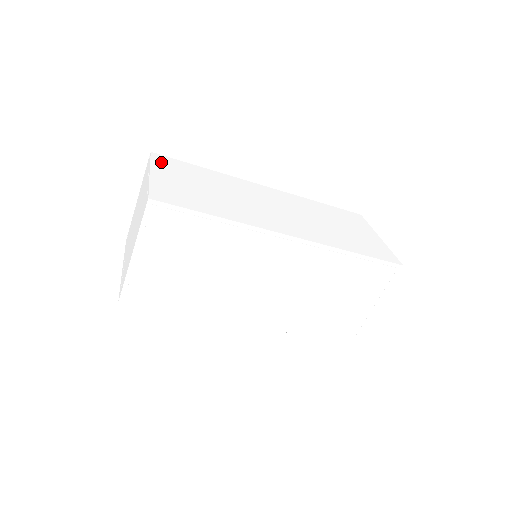
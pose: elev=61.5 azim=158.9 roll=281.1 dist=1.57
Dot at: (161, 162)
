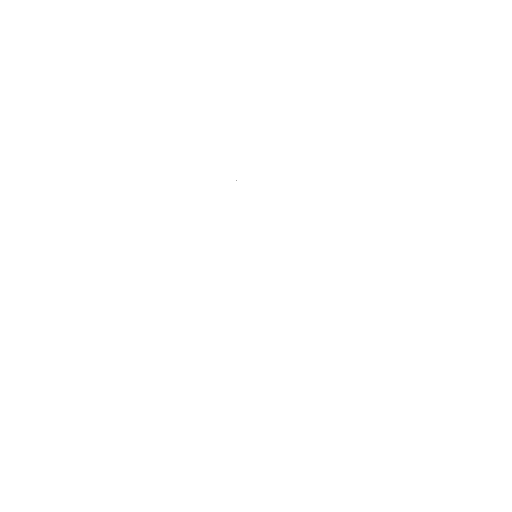
Dot at: (146, 325)
